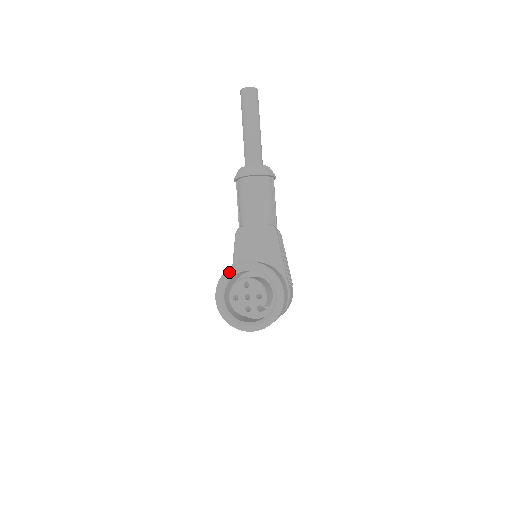
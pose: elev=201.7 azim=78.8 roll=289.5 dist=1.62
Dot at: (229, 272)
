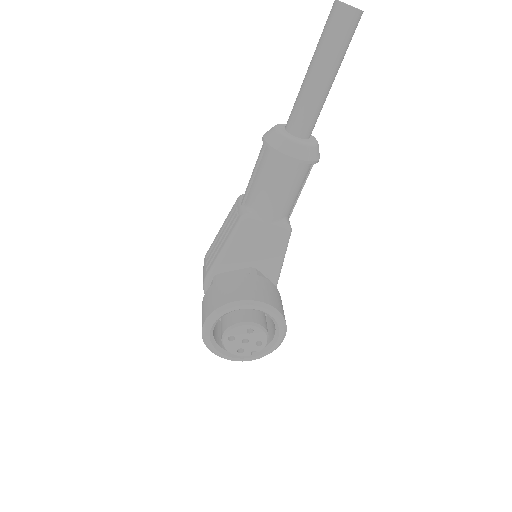
Dot at: (233, 308)
